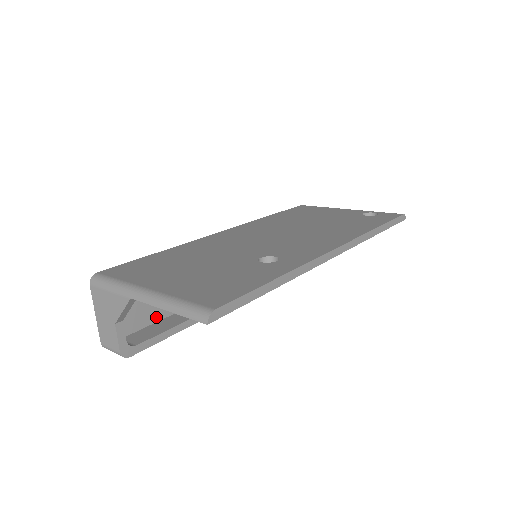
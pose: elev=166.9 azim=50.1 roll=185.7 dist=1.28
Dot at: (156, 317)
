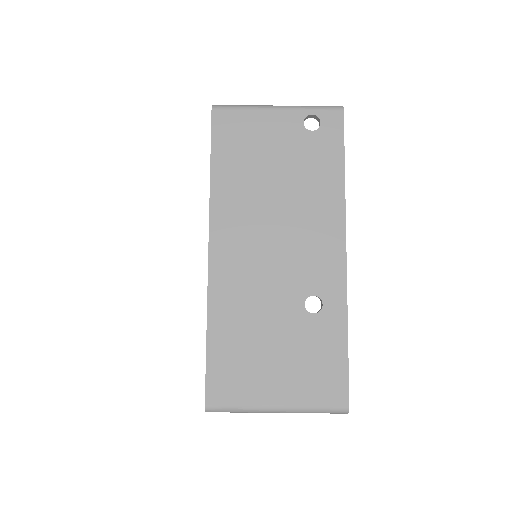
Dot at: occluded
